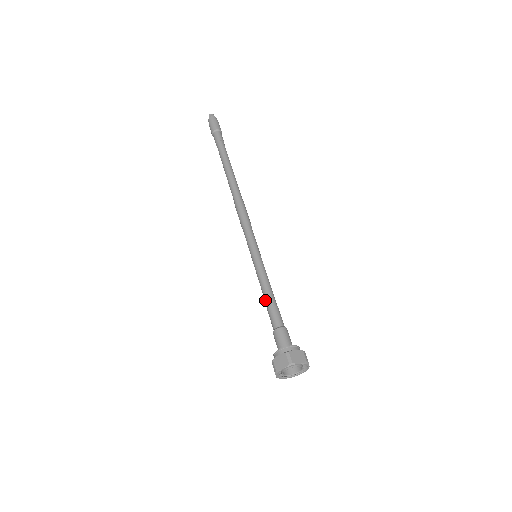
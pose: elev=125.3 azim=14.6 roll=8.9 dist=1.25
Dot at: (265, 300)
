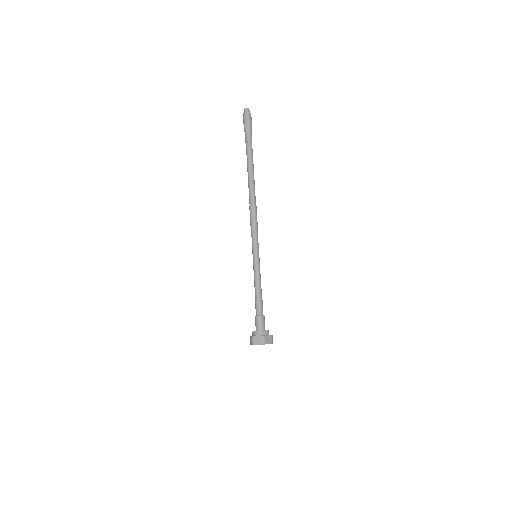
Dot at: (255, 293)
